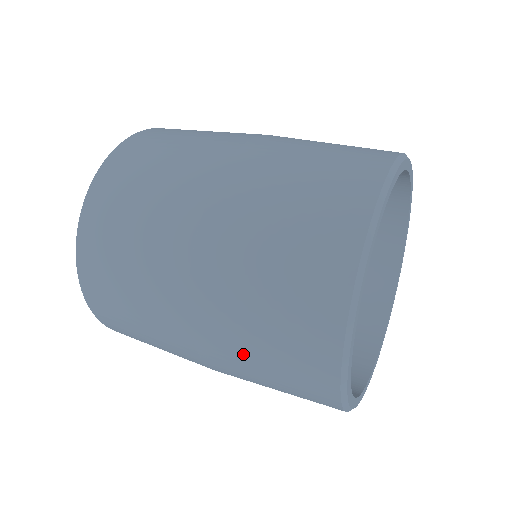
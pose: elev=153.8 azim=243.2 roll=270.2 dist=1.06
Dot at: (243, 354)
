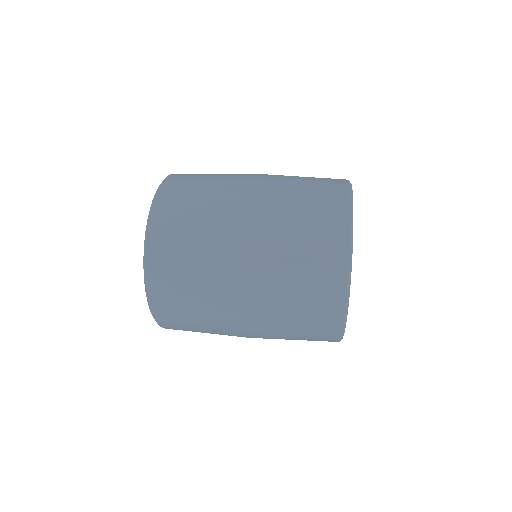
Dot at: (281, 281)
